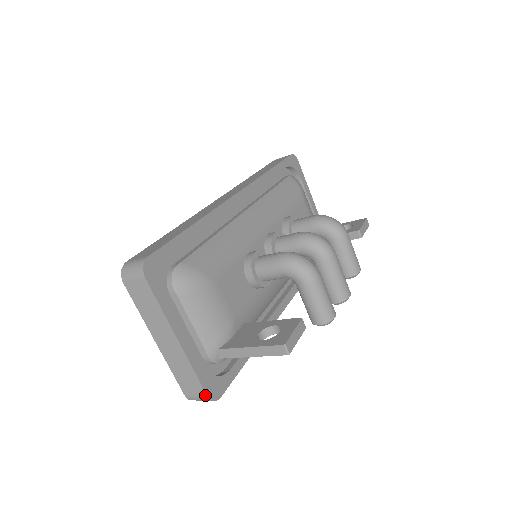
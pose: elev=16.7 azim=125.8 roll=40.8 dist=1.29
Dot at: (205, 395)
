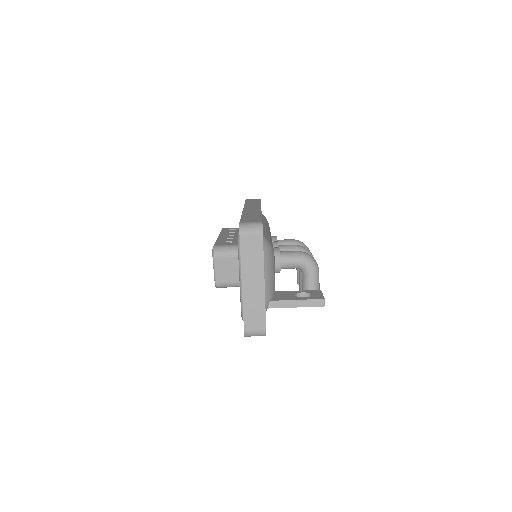
Dot at: (264, 329)
